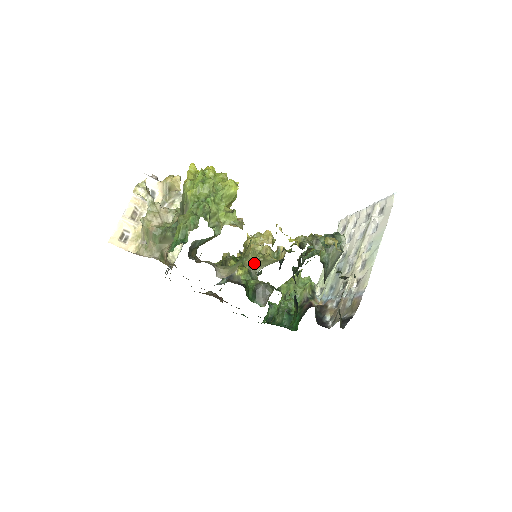
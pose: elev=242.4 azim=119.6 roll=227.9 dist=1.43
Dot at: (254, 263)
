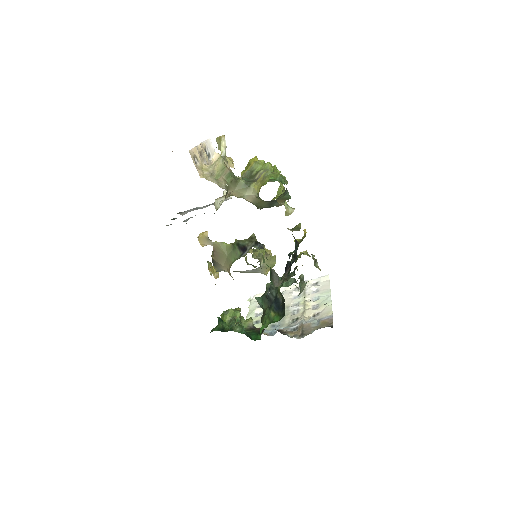
Dot at: occluded
